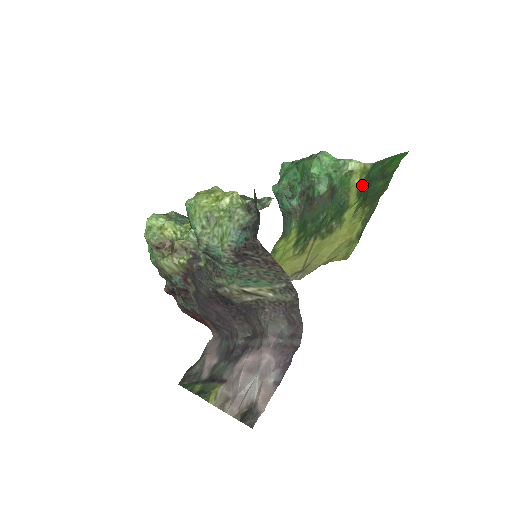
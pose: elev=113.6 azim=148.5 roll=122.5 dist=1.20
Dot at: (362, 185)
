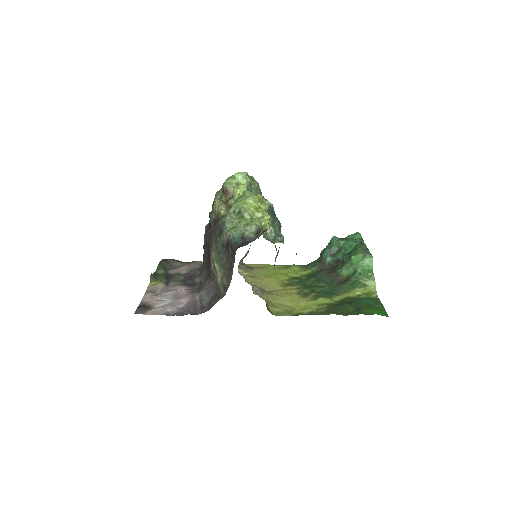
Dot at: (352, 298)
